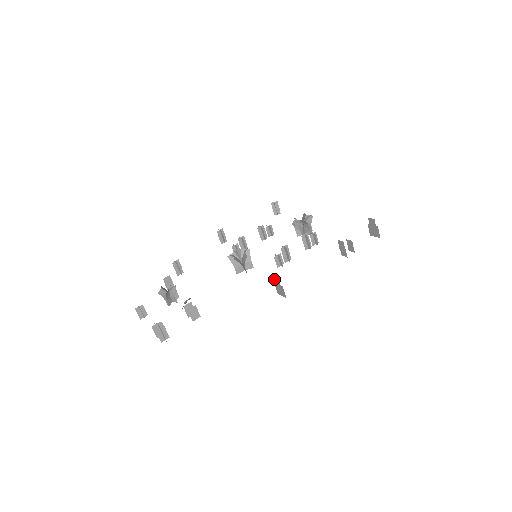
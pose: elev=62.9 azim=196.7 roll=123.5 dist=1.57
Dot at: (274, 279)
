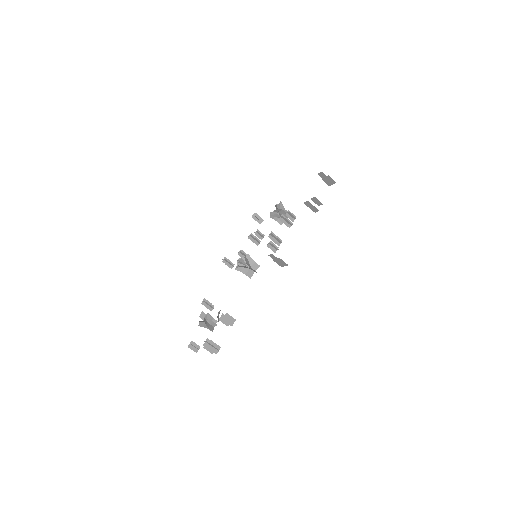
Dot at: (271, 257)
